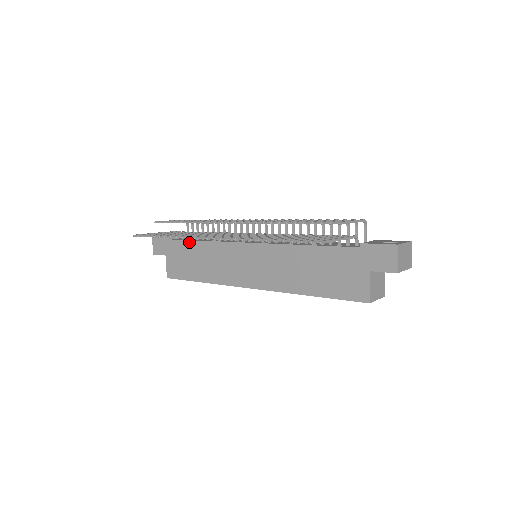
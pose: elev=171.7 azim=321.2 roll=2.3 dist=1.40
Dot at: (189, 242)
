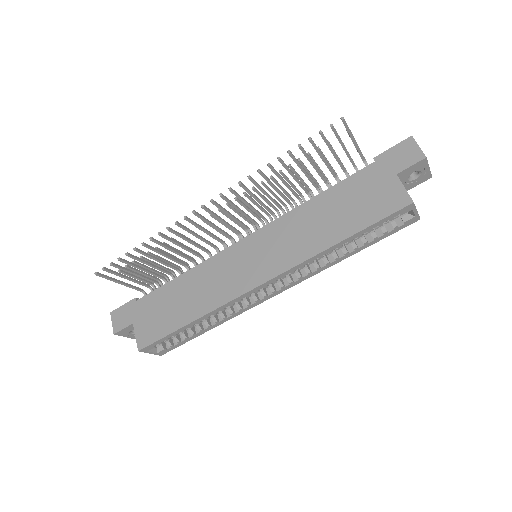
Dot at: (165, 286)
